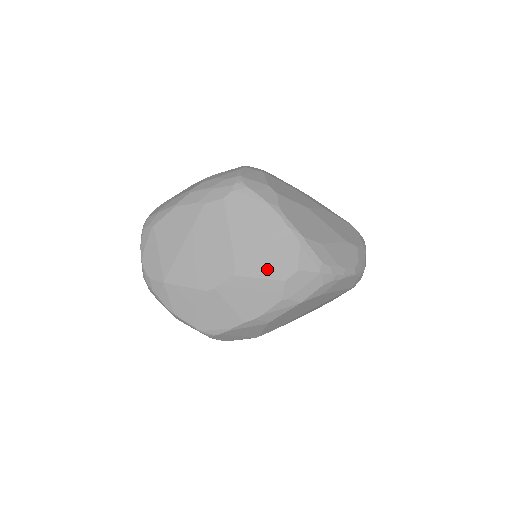
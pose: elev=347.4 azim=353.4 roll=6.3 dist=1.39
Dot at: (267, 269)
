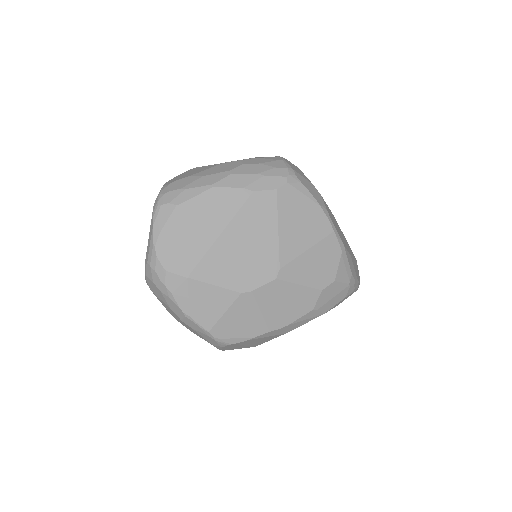
Dot at: (308, 275)
